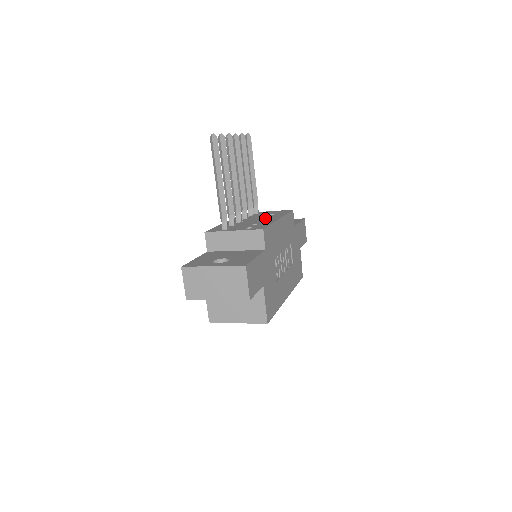
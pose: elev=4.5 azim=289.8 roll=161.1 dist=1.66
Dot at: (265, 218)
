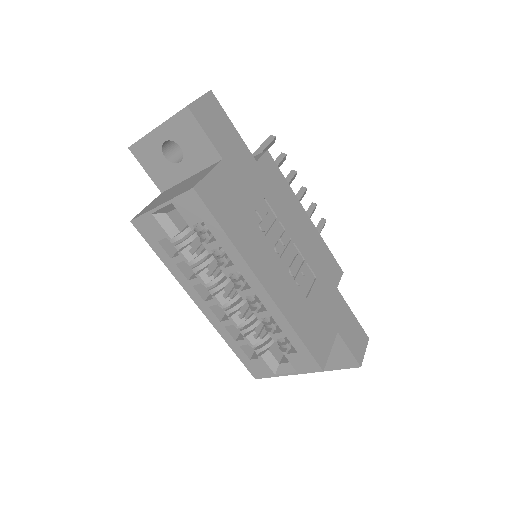
Dot at: occluded
